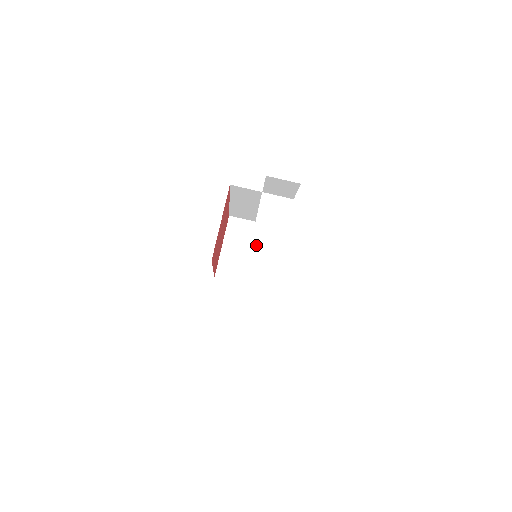
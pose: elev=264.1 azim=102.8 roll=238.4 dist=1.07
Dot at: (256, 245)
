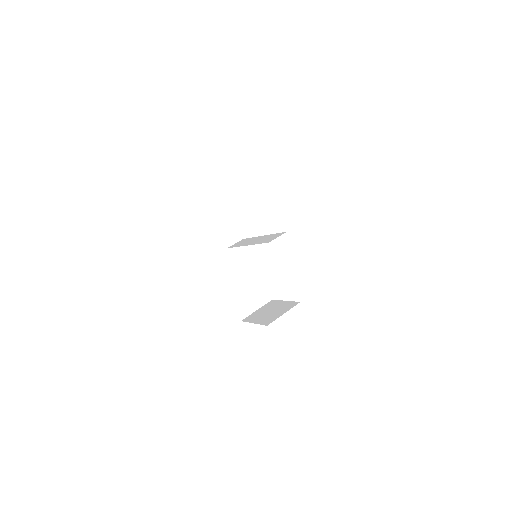
Dot at: (246, 244)
